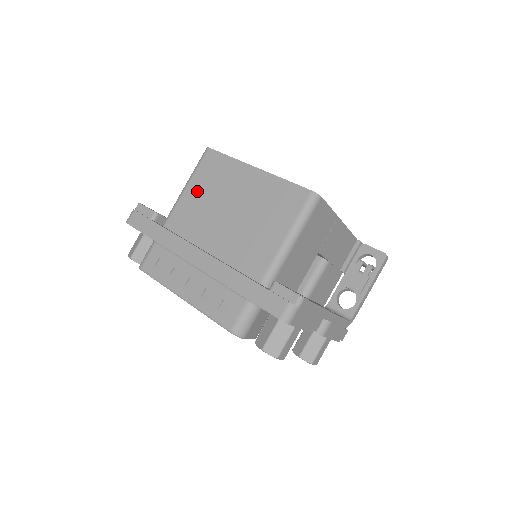
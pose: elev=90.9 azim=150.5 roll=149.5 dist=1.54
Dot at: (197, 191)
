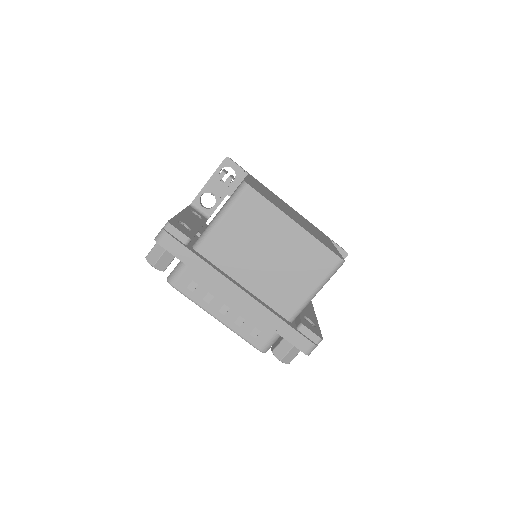
Dot at: (234, 227)
